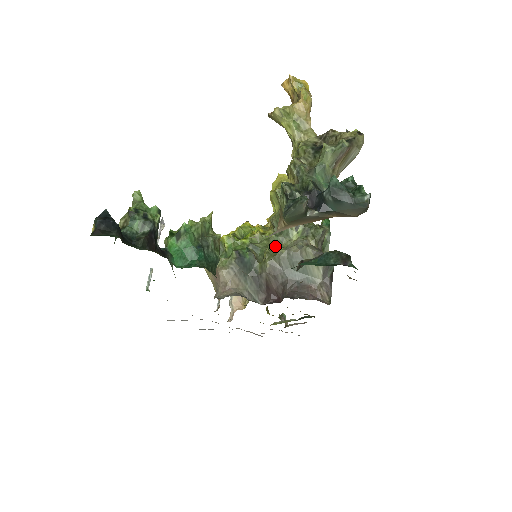
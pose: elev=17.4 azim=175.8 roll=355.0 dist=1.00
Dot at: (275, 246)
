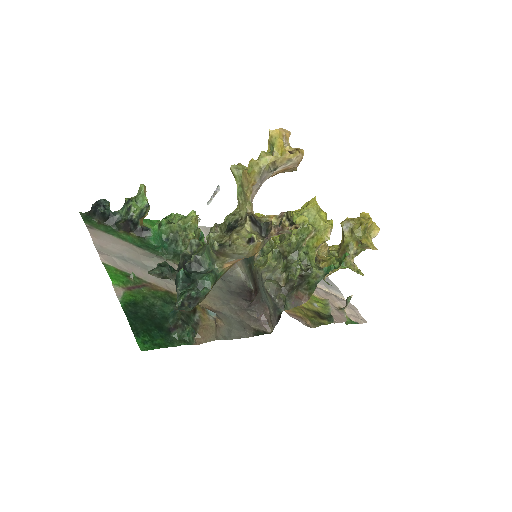
Dot at: (267, 260)
